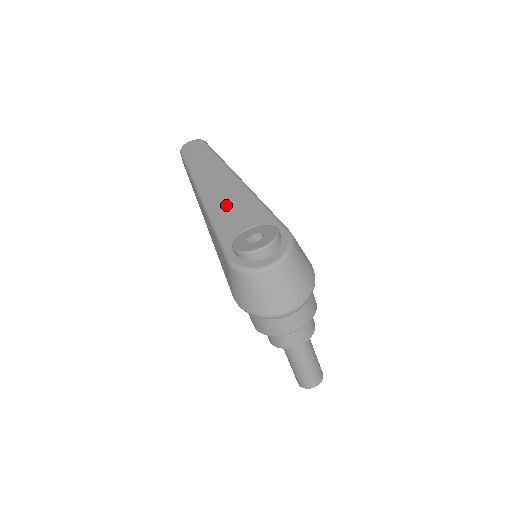
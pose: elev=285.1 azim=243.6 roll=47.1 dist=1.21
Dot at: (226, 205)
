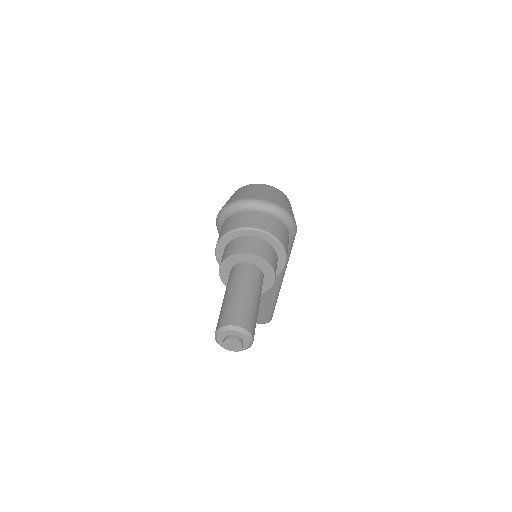
Dot at: occluded
